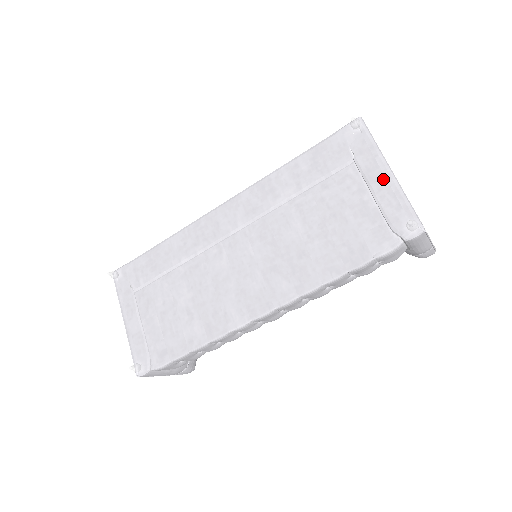
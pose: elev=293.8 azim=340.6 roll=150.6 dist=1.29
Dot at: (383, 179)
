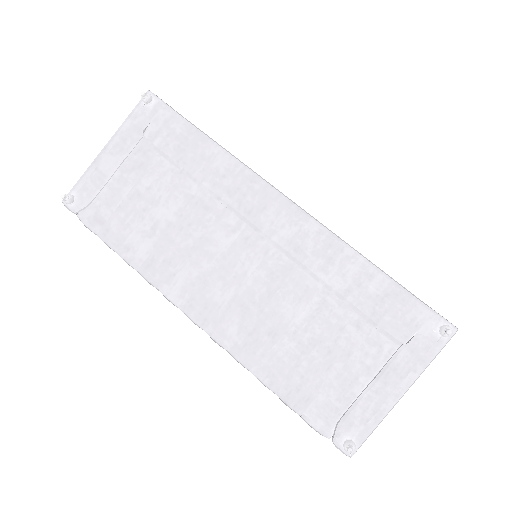
Dot at: (390, 391)
